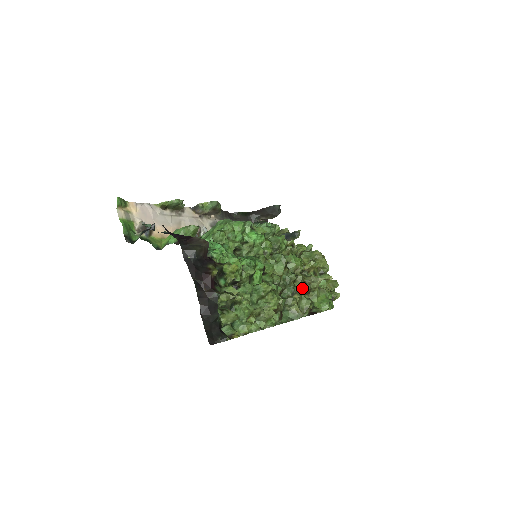
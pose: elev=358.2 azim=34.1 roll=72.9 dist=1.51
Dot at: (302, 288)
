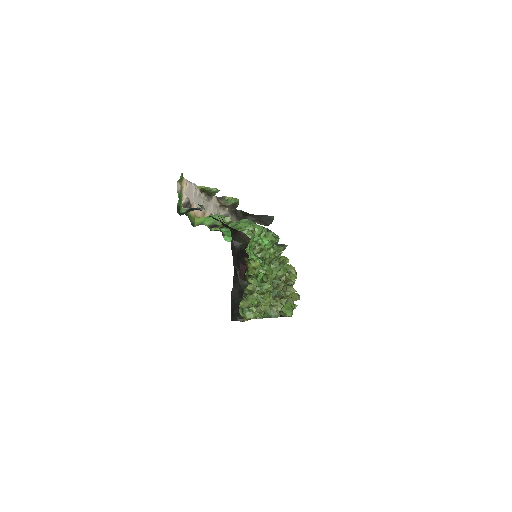
Dot at: (281, 294)
